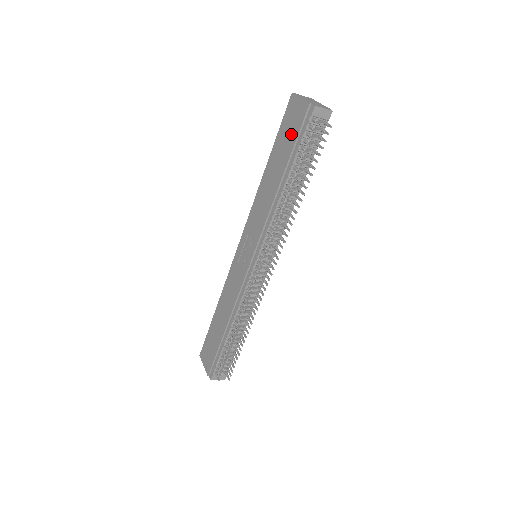
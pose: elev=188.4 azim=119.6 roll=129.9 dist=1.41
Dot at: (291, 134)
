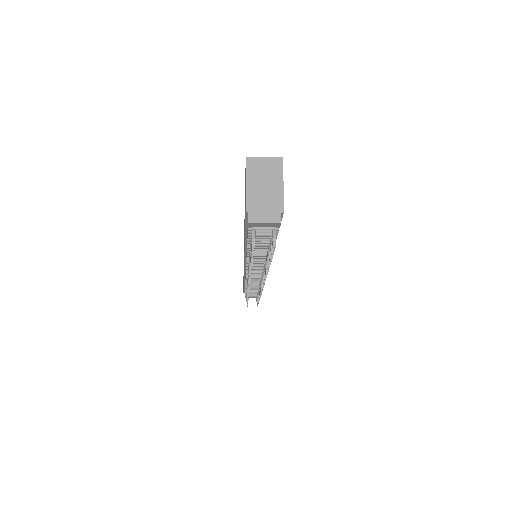
Dot at: occluded
